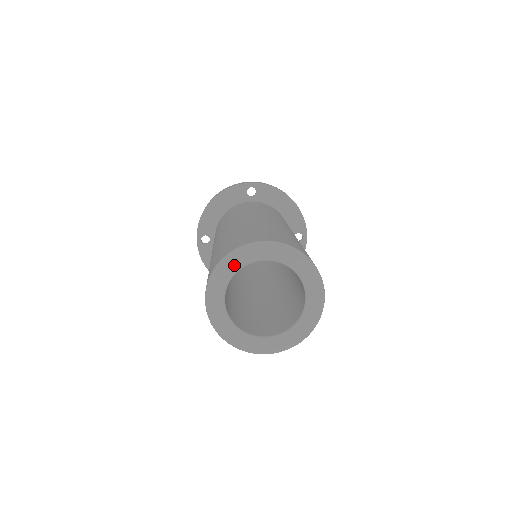
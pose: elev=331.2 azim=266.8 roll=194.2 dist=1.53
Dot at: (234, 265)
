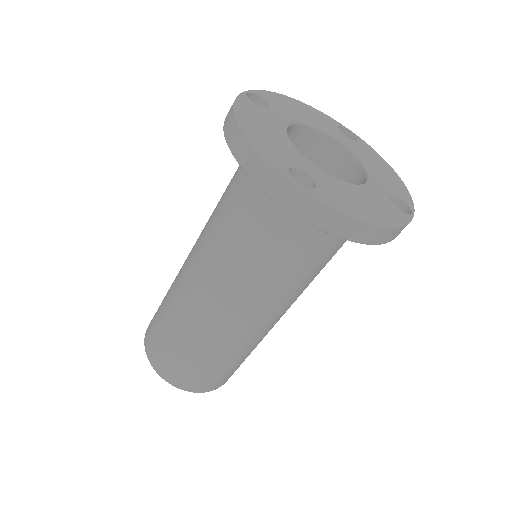
Dot at: occluded
